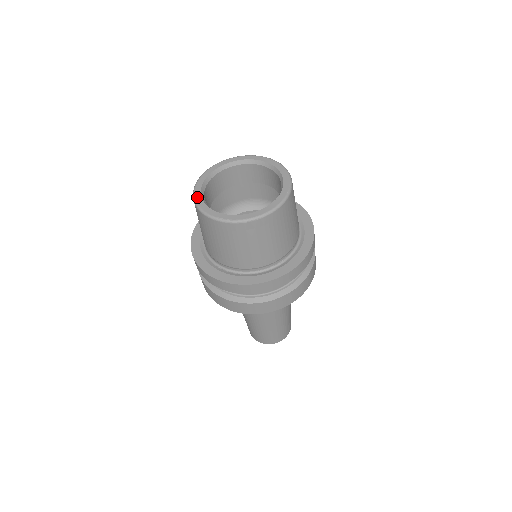
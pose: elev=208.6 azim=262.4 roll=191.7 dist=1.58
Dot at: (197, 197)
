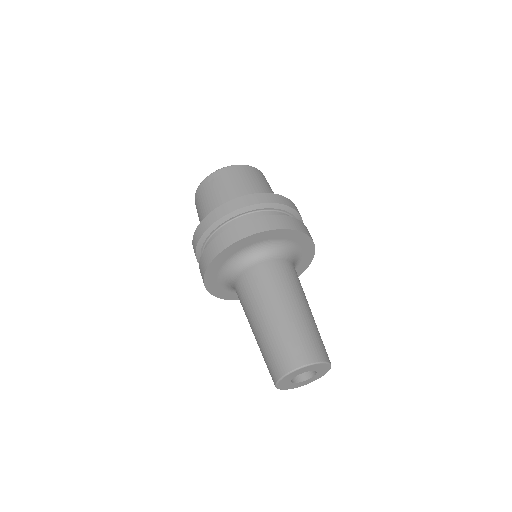
Dot at: occluded
